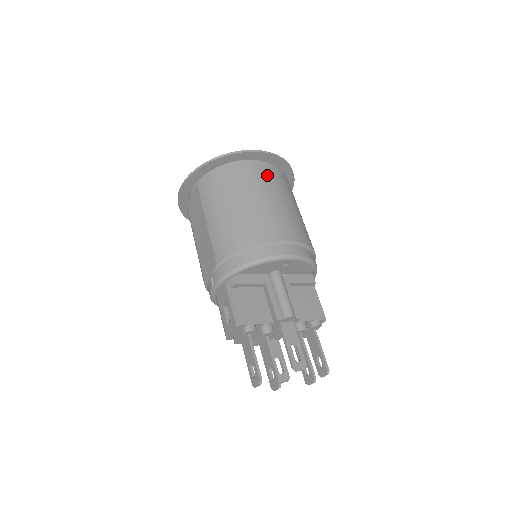
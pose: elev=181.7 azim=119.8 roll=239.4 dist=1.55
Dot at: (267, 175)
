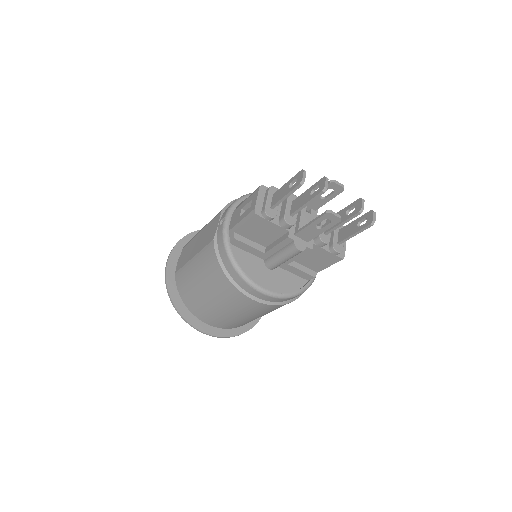
Dot at: occluded
